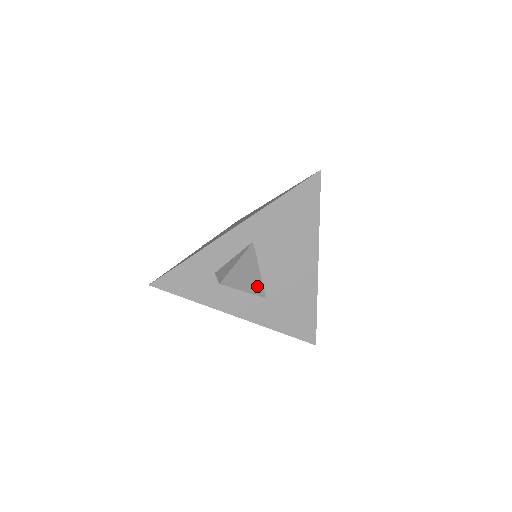
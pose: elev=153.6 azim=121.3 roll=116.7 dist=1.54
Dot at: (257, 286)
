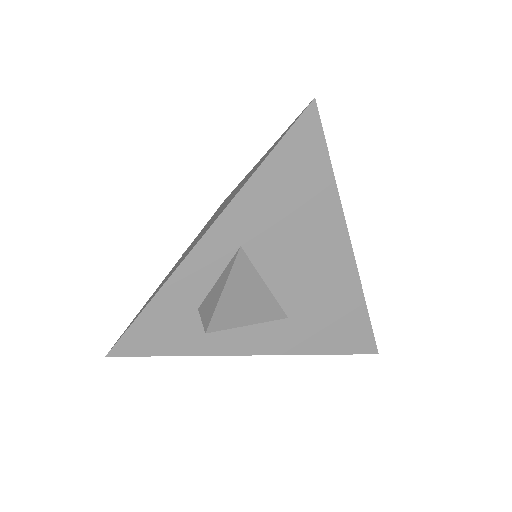
Dot at: (268, 307)
